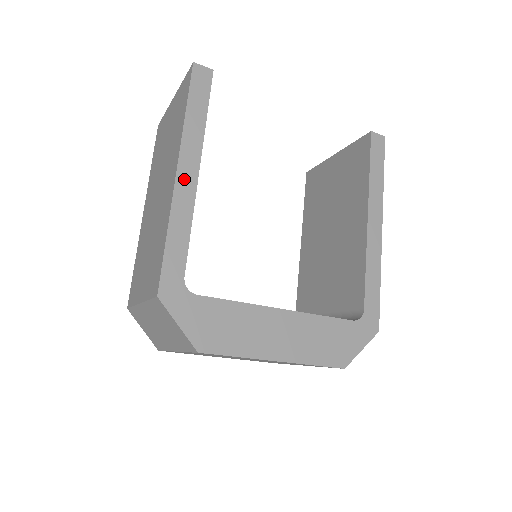
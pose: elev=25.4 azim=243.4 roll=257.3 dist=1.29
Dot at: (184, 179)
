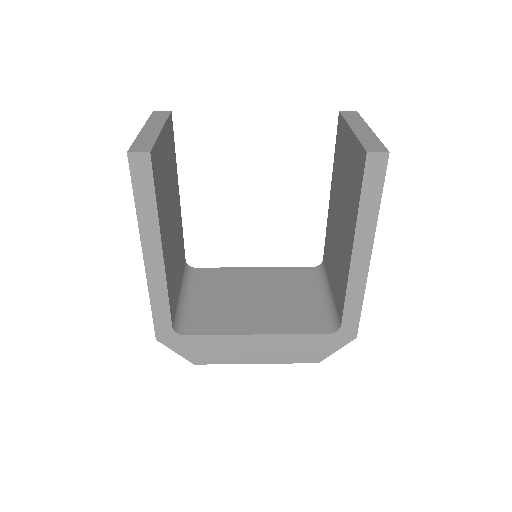
Dot at: (152, 263)
